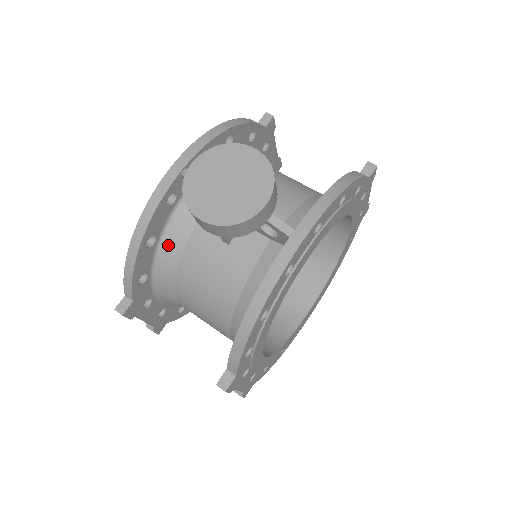
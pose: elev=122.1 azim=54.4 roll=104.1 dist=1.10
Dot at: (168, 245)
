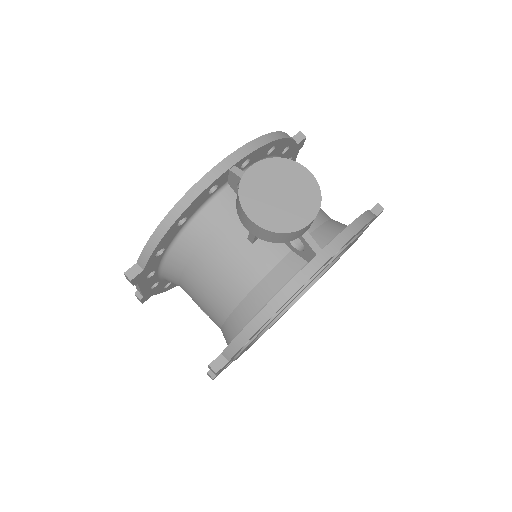
Dot at: (194, 228)
